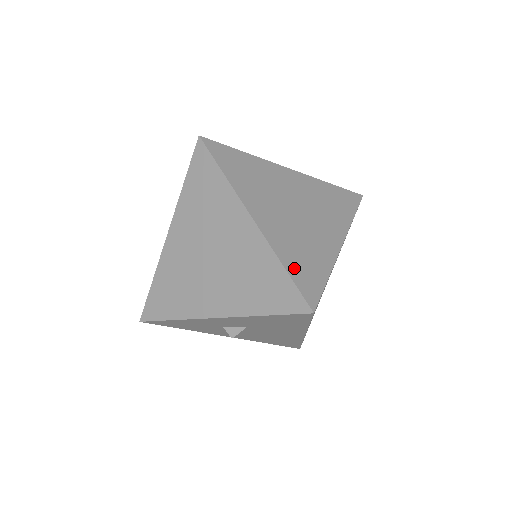
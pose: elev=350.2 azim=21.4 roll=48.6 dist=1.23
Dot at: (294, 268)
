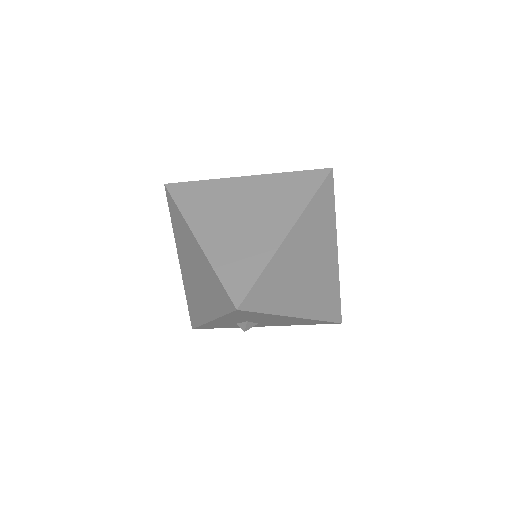
Dot at: (227, 273)
